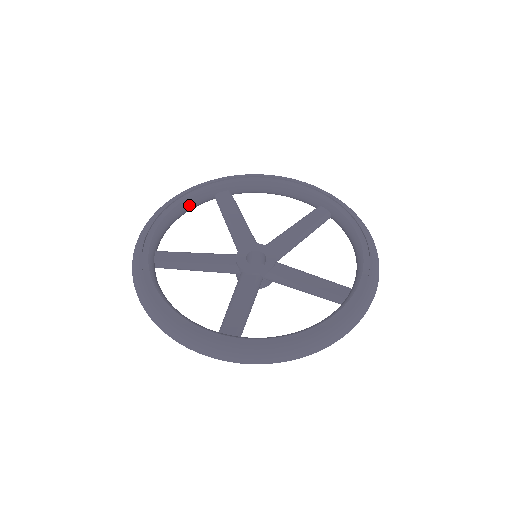
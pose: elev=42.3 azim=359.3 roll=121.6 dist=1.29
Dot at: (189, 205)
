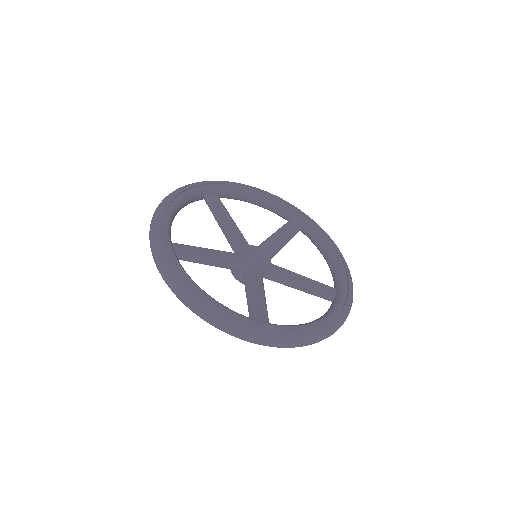
Dot at: (187, 202)
